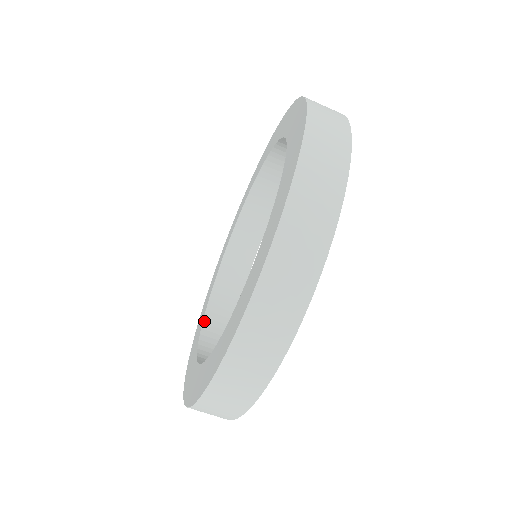
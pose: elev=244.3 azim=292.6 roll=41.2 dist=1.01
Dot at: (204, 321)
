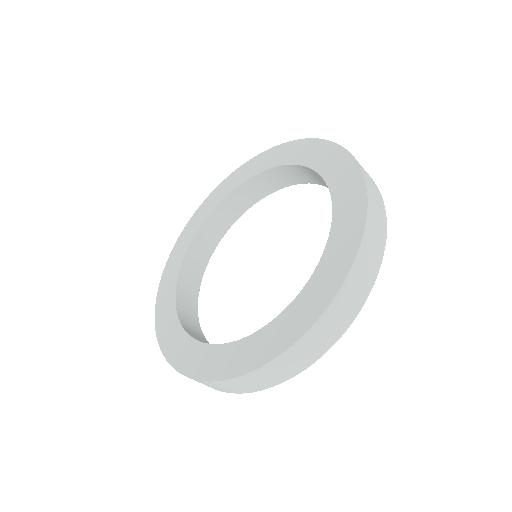
Dot at: (179, 316)
